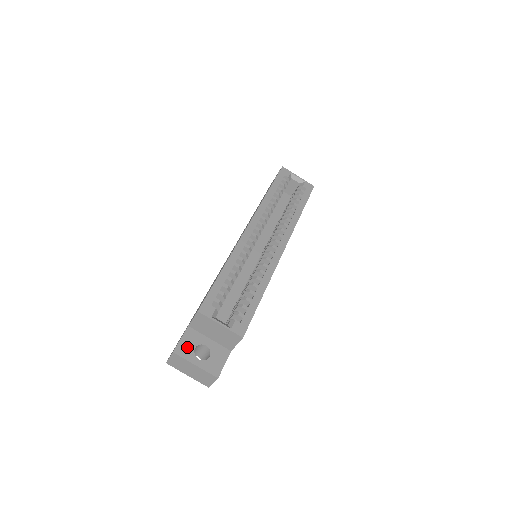
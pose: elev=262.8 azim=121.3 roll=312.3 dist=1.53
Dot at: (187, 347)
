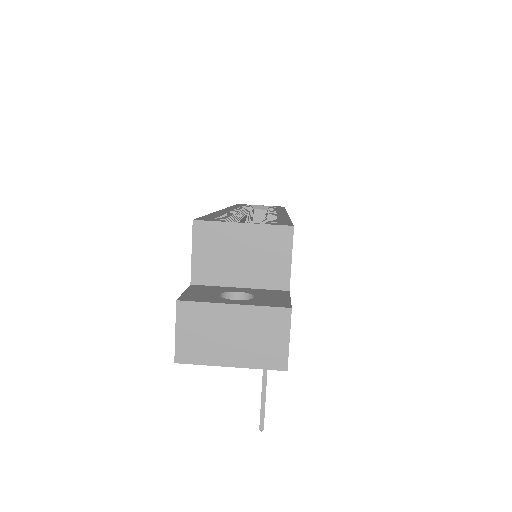
Dot at: (202, 295)
